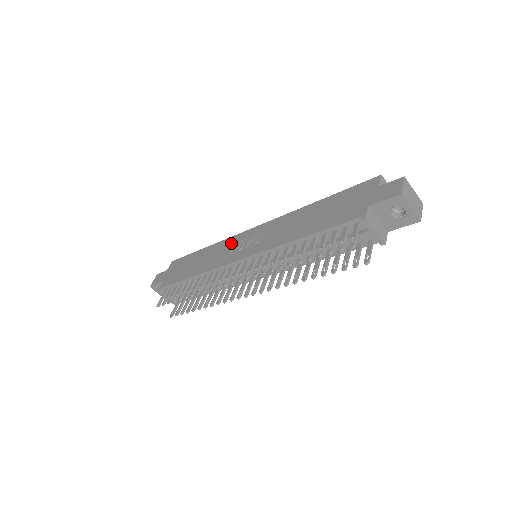
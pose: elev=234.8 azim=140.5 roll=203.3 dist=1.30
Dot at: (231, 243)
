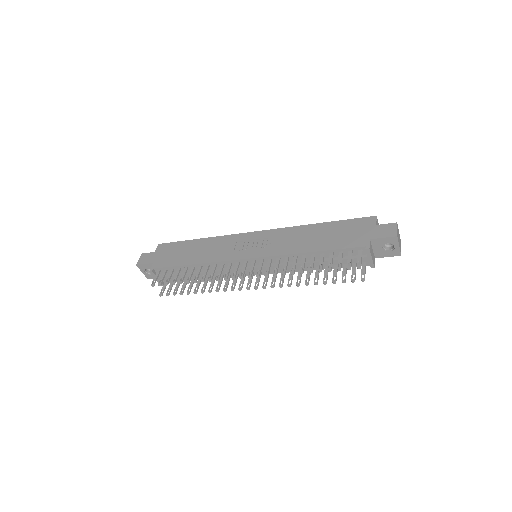
Dot at: (232, 241)
